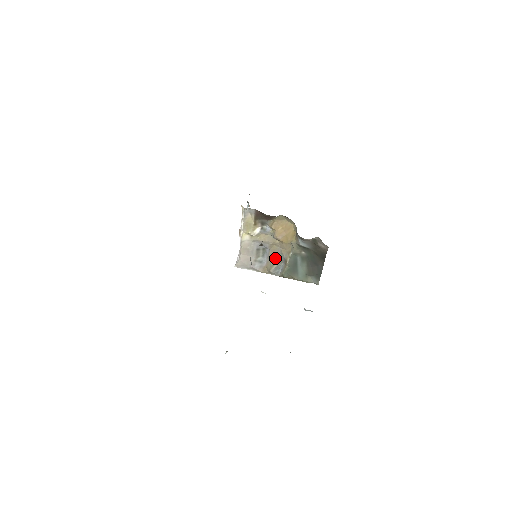
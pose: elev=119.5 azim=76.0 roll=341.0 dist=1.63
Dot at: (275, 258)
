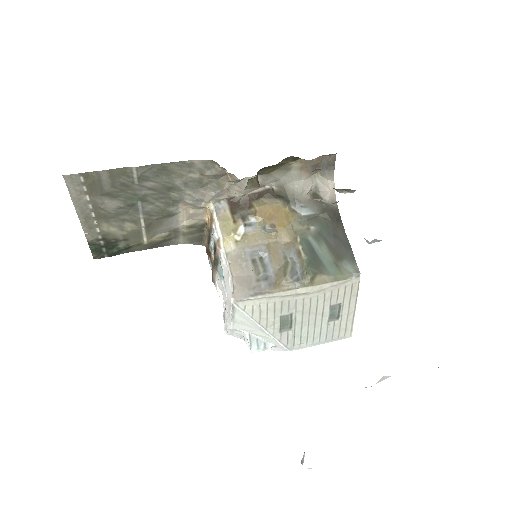
Dot at: (282, 261)
